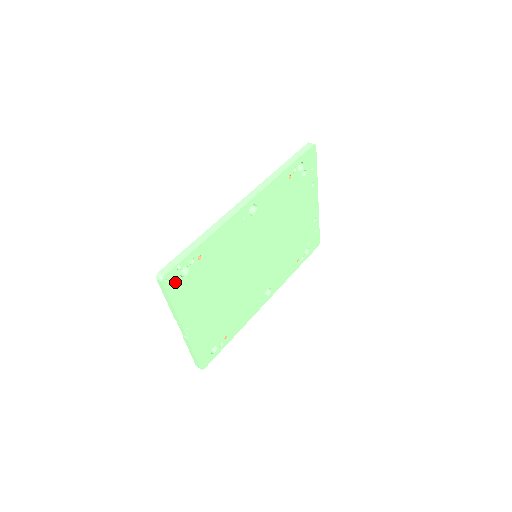
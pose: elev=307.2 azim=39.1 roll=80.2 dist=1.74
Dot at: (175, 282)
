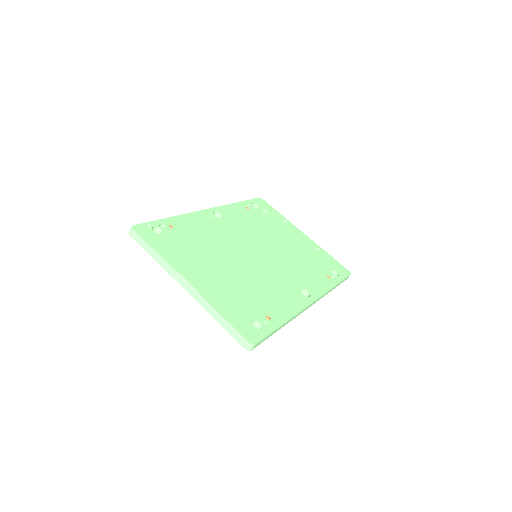
Dot at: (149, 235)
